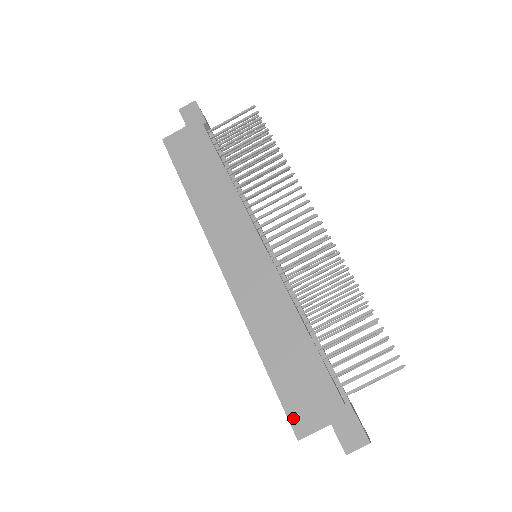
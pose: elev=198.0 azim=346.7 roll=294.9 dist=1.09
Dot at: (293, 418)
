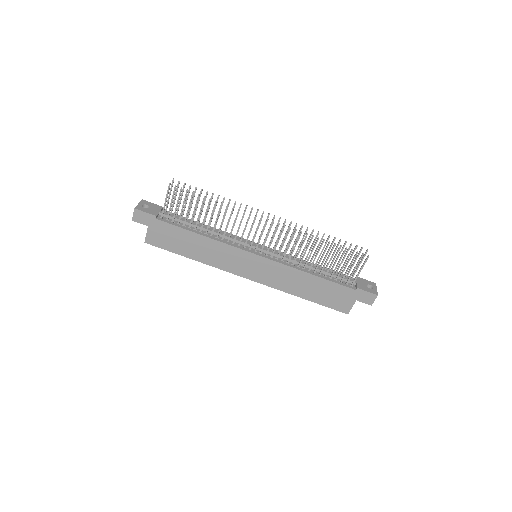
Dot at: (339, 309)
